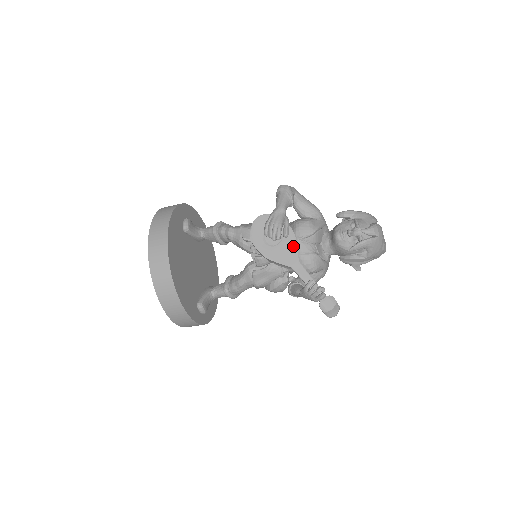
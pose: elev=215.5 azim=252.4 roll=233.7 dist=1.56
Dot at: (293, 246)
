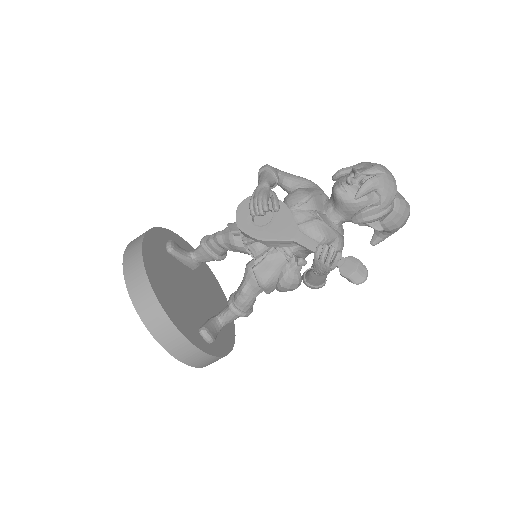
Dot at: (288, 218)
